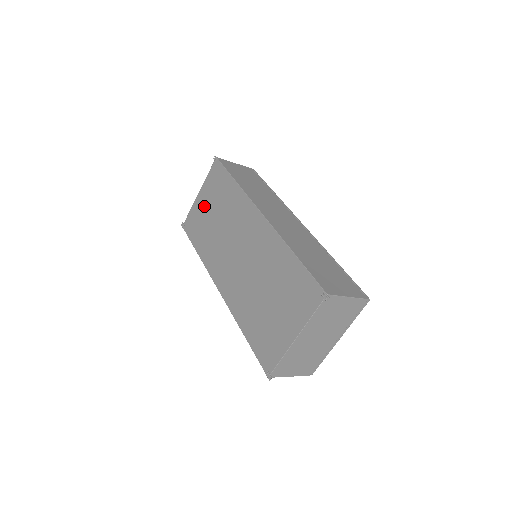
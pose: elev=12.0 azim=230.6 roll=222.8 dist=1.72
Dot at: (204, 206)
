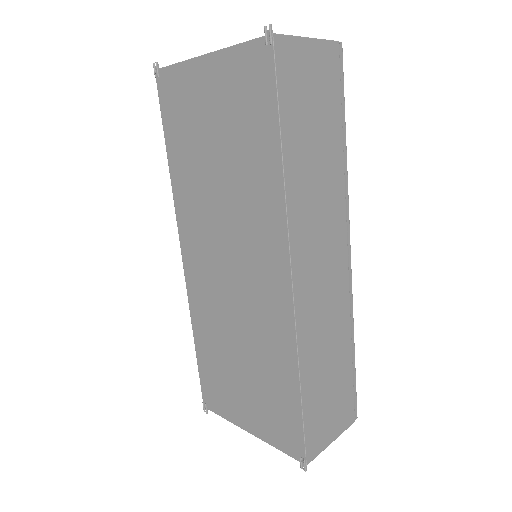
Dot at: (206, 102)
